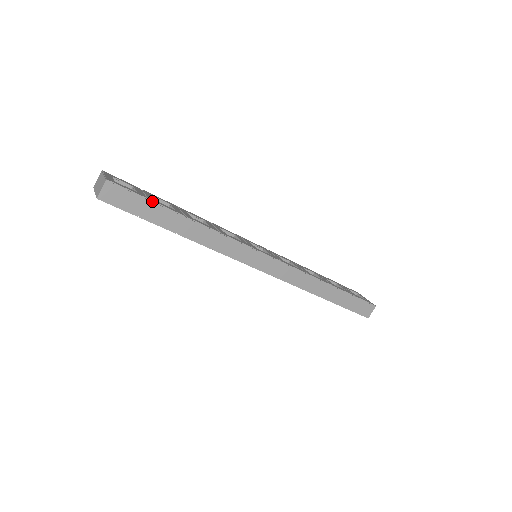
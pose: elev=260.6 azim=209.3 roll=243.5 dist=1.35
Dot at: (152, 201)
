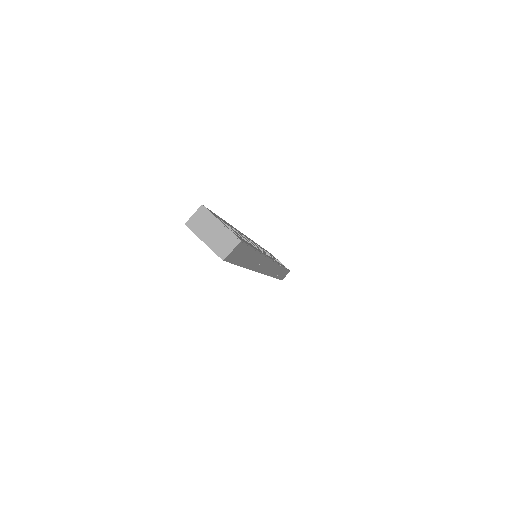
Dot at: (252, 247)
